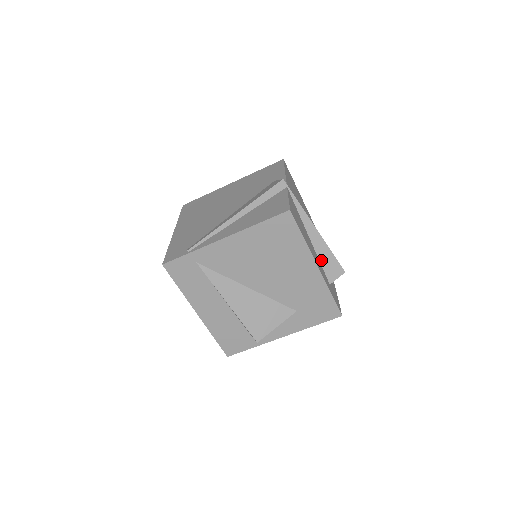
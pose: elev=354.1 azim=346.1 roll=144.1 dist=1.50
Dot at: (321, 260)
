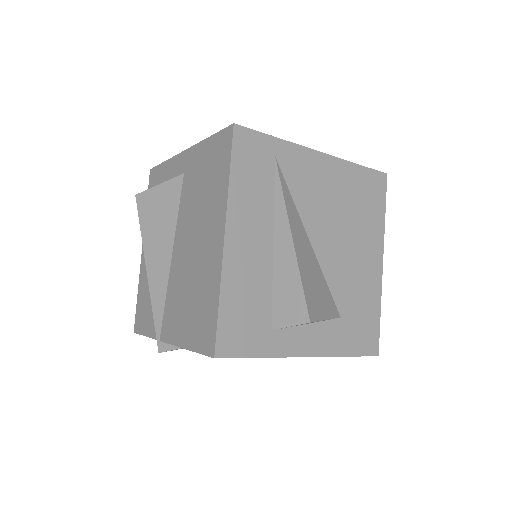
Dot at: occluded
